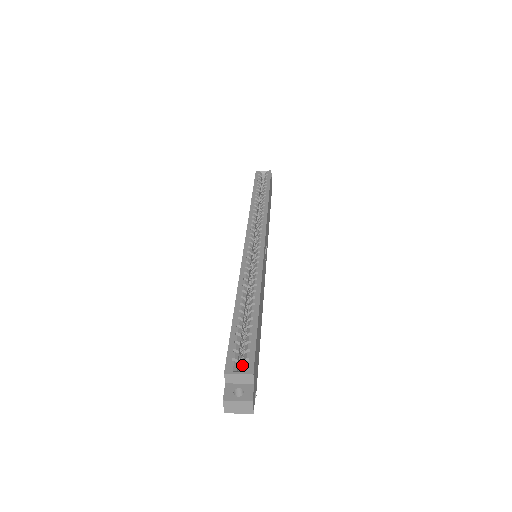
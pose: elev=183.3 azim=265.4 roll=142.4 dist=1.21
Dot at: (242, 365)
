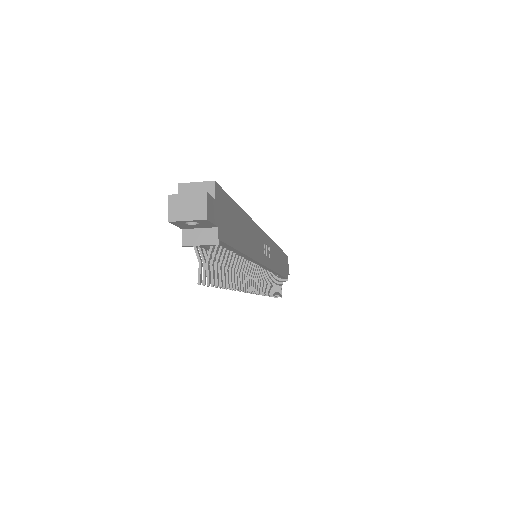
Dot at: occluded
